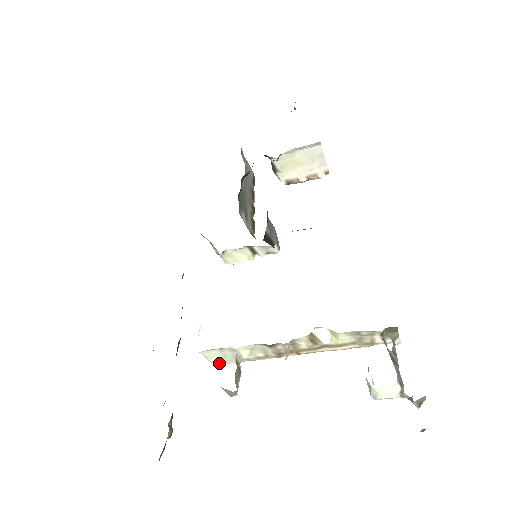
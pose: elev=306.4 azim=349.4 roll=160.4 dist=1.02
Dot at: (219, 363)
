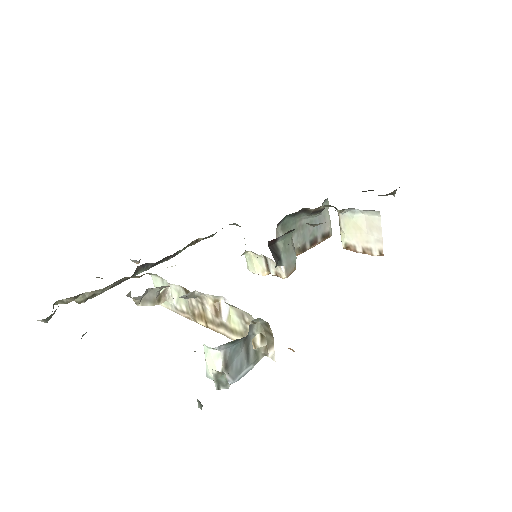
Dot at: (162, 303)
